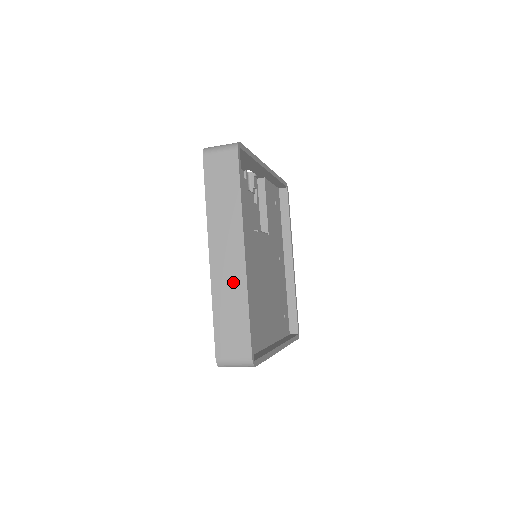
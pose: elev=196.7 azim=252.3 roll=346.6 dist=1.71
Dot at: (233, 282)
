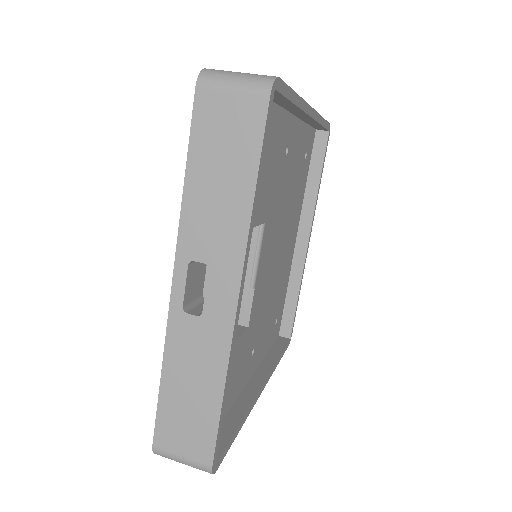
Dot at: occluded
